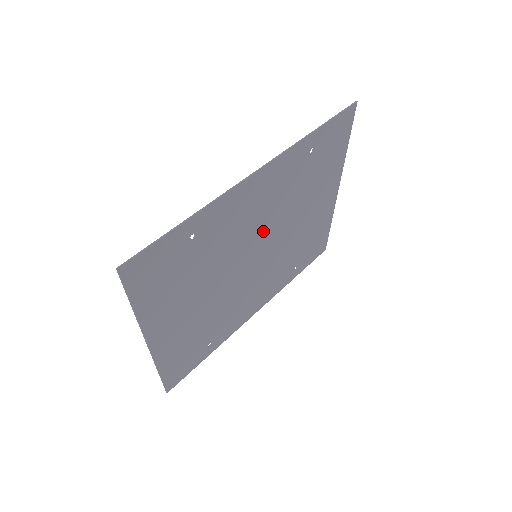
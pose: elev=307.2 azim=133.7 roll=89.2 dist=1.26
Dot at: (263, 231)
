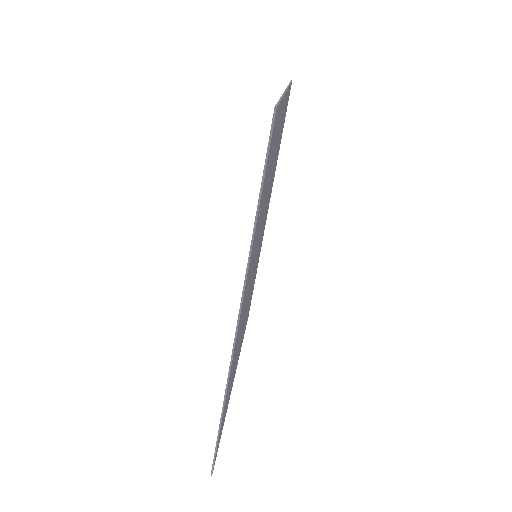
Dot at: (254, 262)
